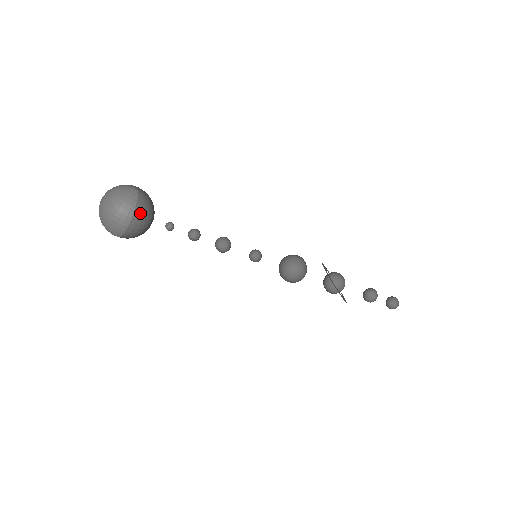
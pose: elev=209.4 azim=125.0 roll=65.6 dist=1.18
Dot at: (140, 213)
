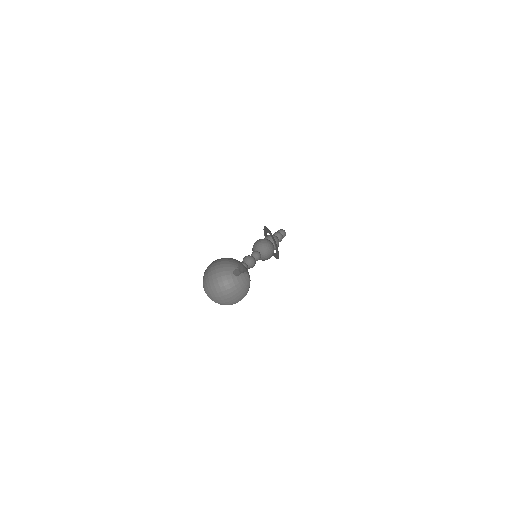
Dot at: (247, 292)
